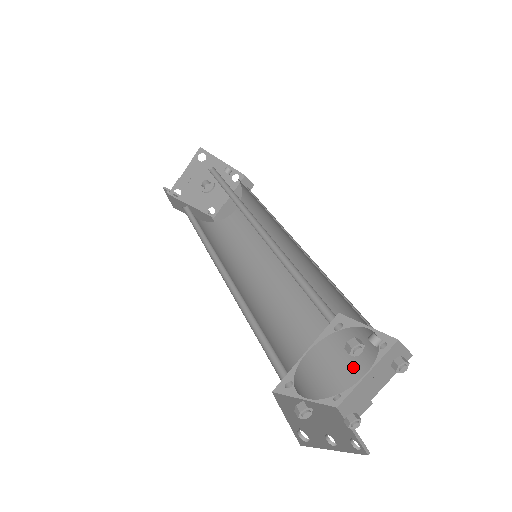
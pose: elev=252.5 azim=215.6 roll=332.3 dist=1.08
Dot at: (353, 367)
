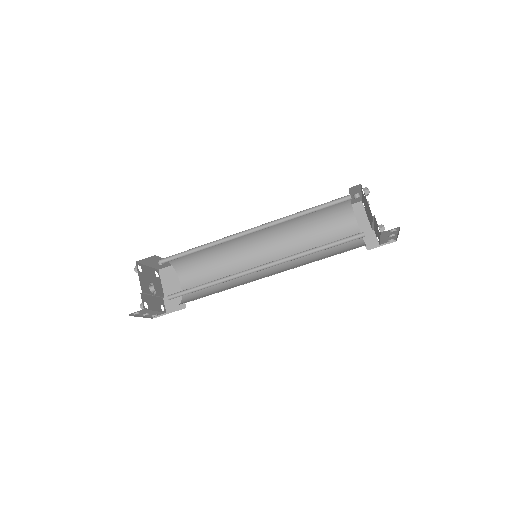
Dot at: (352, 232)
